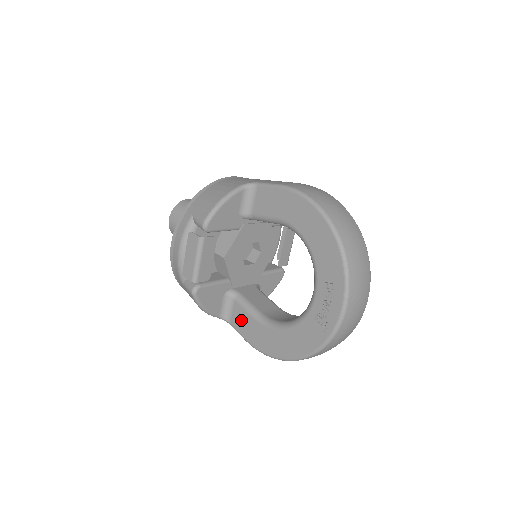
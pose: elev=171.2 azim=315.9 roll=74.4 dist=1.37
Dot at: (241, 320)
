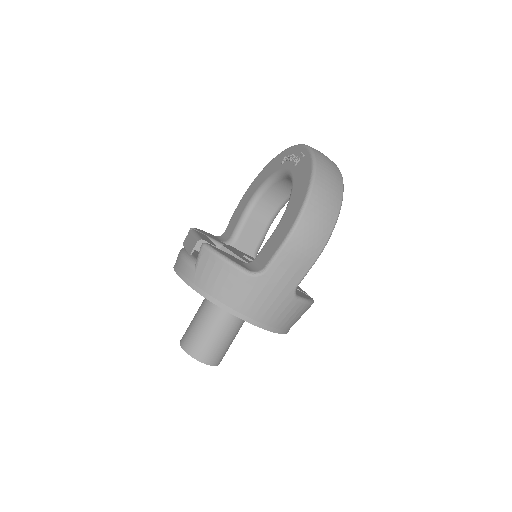
Dot at: (268, 251)
